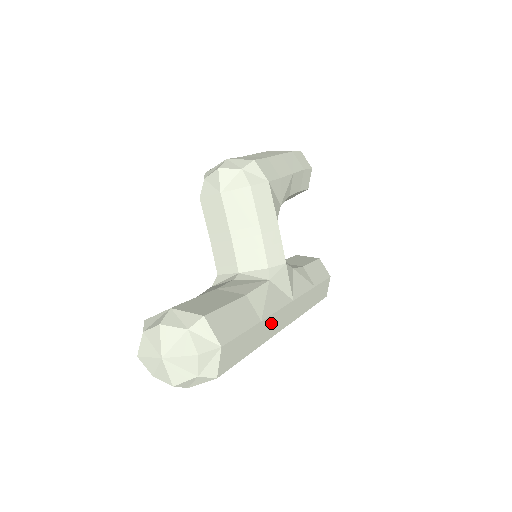
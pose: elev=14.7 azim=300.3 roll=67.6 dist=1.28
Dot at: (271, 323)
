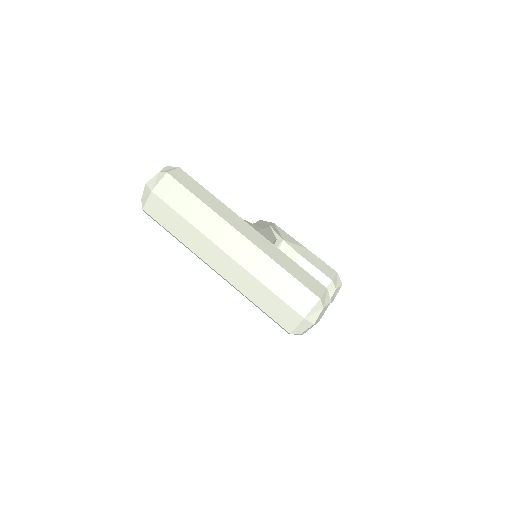
Dot at: (226, 211)
